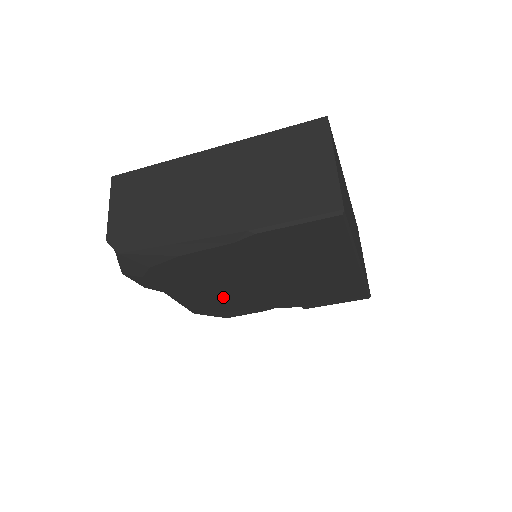
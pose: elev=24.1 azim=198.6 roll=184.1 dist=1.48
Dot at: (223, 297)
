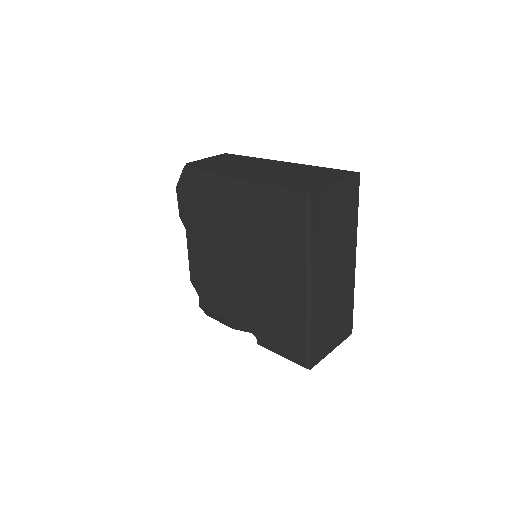
Dot at: (214, 268)
